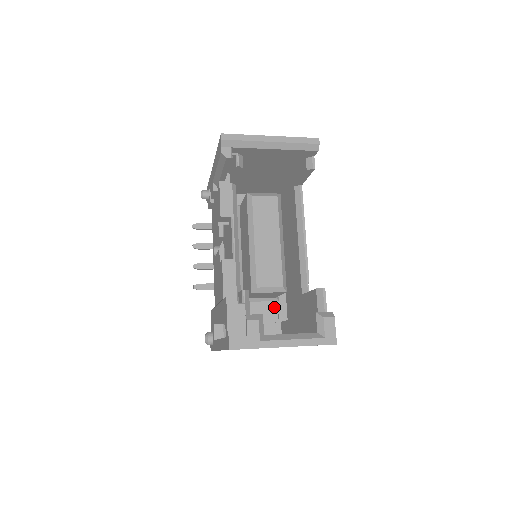
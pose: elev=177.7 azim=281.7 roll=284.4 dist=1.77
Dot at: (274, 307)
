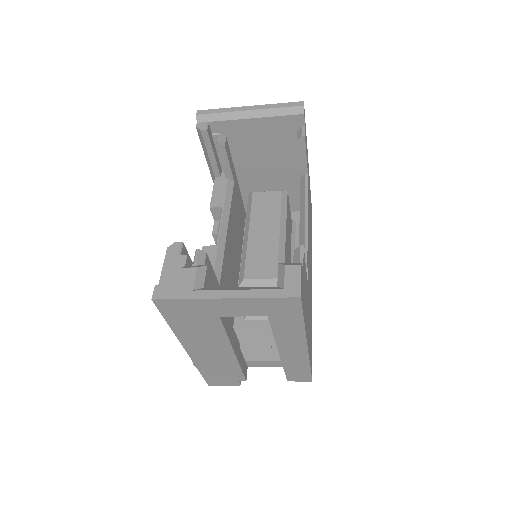
Dot at: occluded
